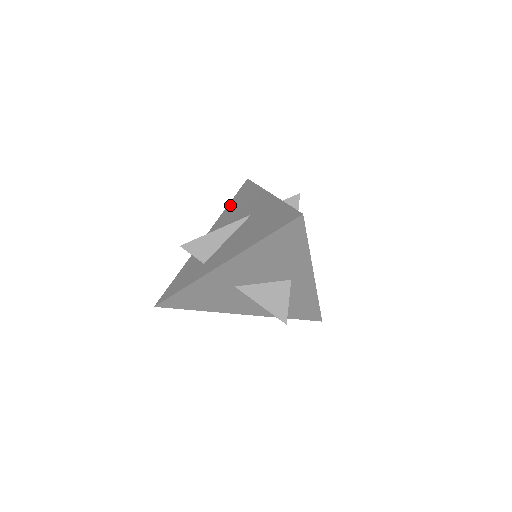
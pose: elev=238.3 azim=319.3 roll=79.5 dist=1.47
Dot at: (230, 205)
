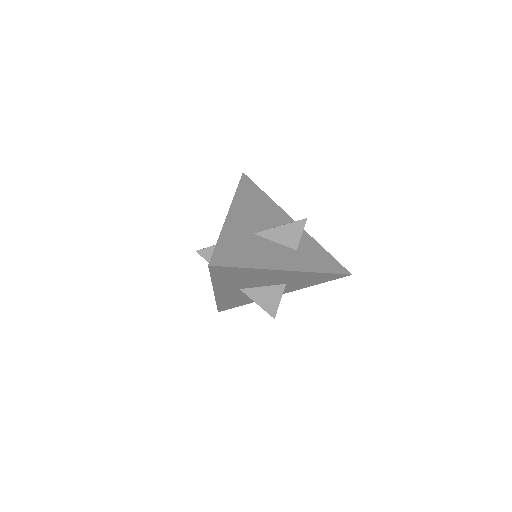
Dot at: occluded
